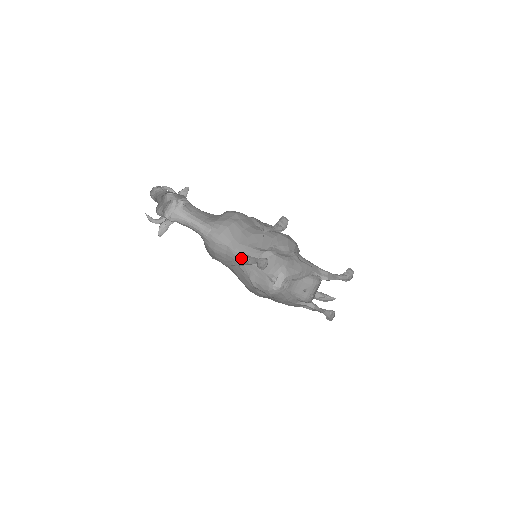
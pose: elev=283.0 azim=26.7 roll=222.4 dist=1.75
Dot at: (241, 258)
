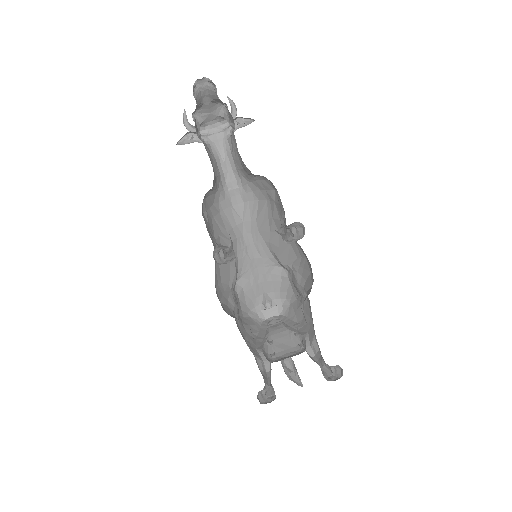
Dot at: (248, 249)
